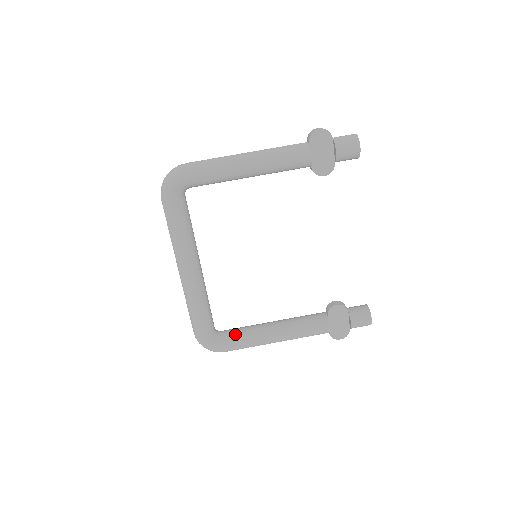
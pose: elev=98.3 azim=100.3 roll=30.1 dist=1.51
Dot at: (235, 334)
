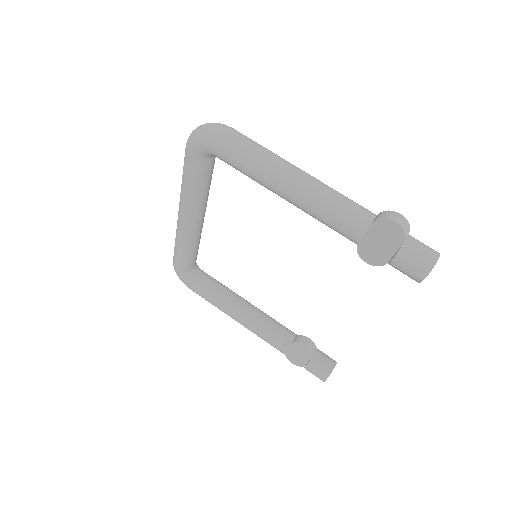
Dot at: (206, 287)
